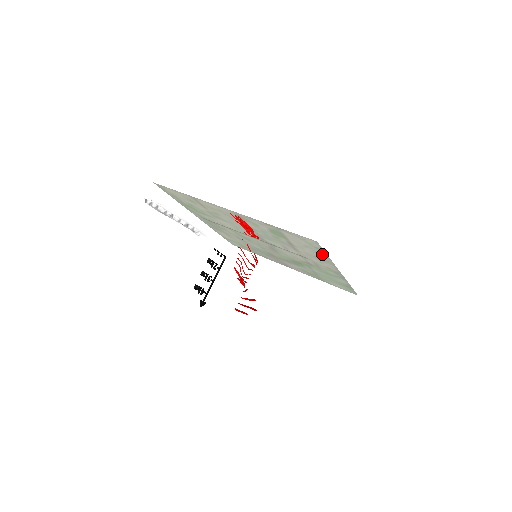
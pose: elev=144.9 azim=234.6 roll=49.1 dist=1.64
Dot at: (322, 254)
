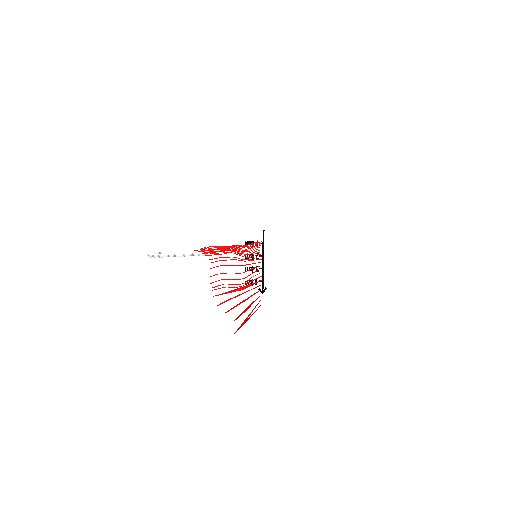
Dot at: occluded
